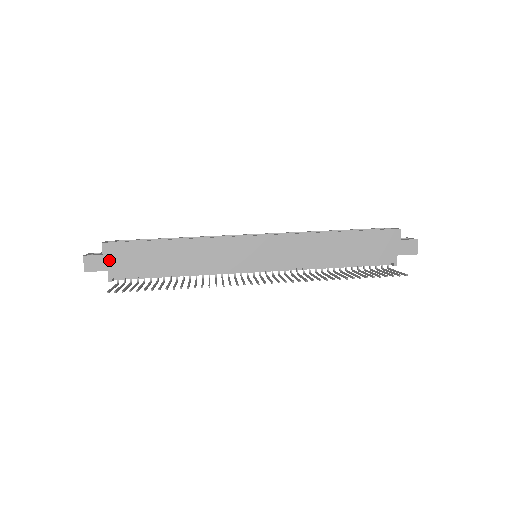
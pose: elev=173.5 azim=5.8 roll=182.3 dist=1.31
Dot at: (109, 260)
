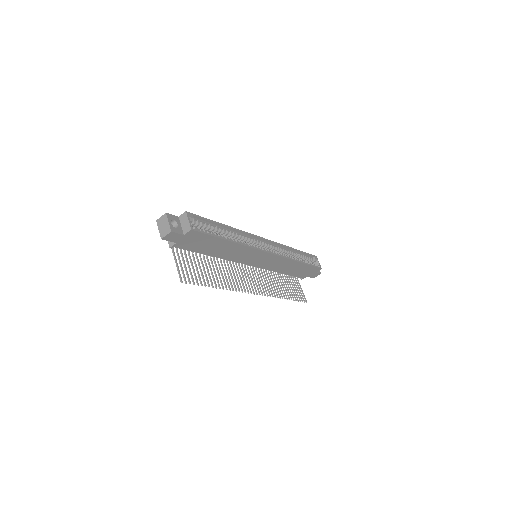
Dot at: (184, 239)
